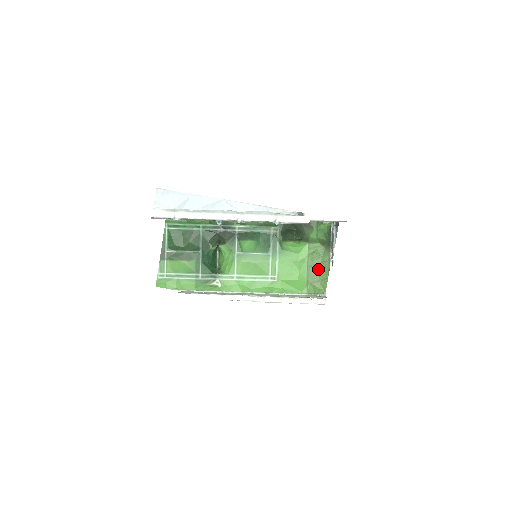
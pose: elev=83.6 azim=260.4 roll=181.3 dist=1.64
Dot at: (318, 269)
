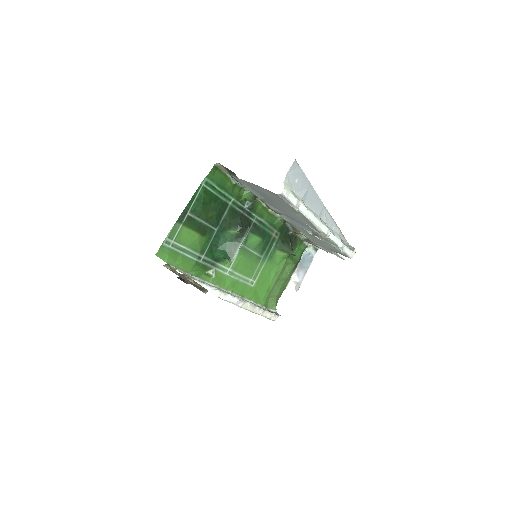
Dot at: (281, 285)
